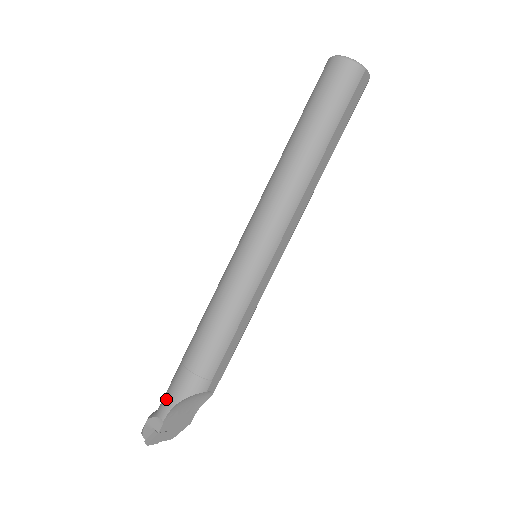
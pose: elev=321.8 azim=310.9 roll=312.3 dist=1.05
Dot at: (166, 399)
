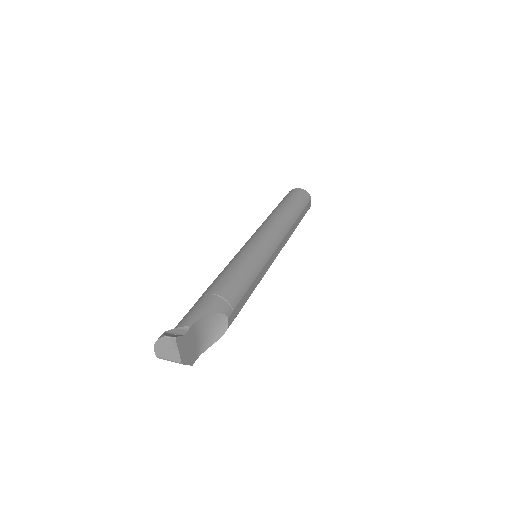
Dot at: (190, 315)
